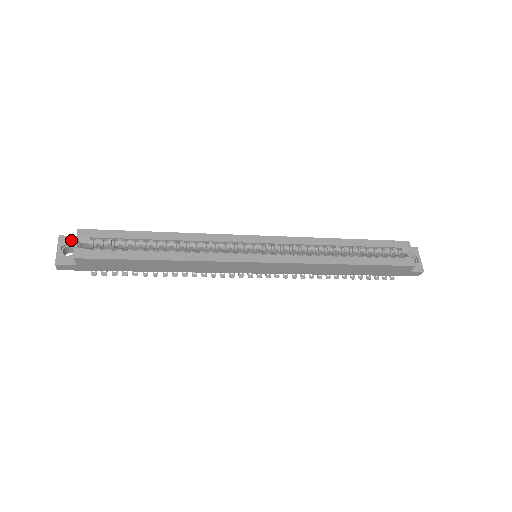
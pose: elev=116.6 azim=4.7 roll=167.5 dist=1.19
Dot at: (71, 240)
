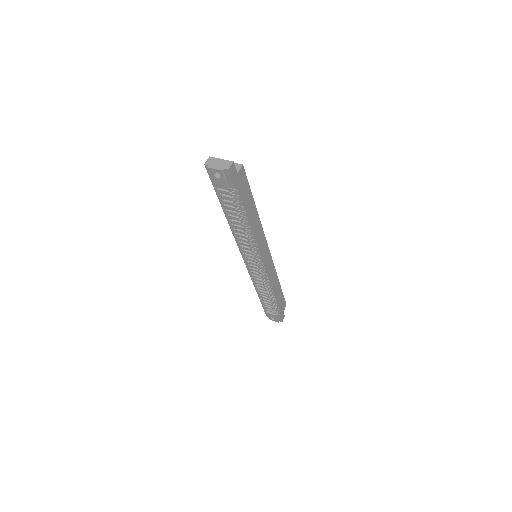
Dot at: occluded
